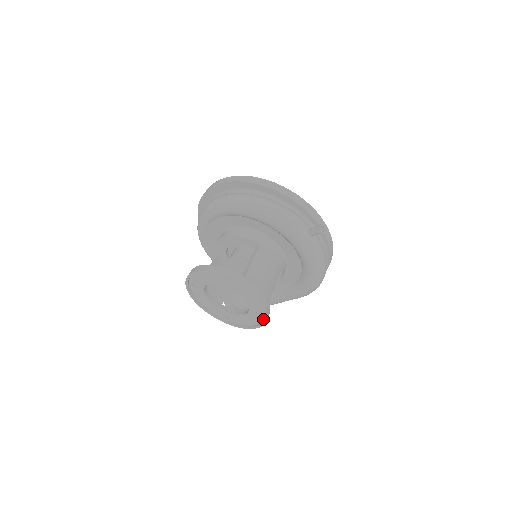
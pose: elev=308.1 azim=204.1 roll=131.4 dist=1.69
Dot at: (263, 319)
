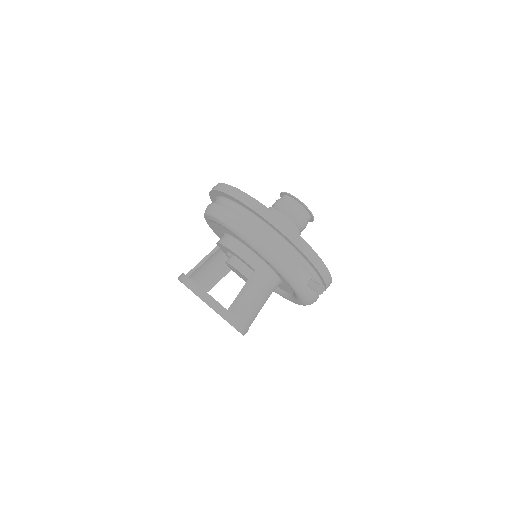
Dot at: occluded
